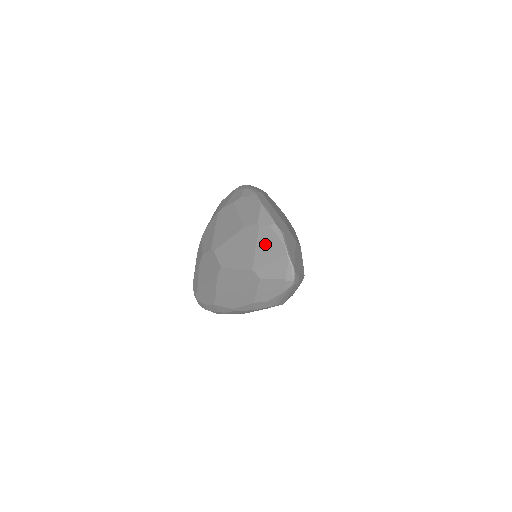
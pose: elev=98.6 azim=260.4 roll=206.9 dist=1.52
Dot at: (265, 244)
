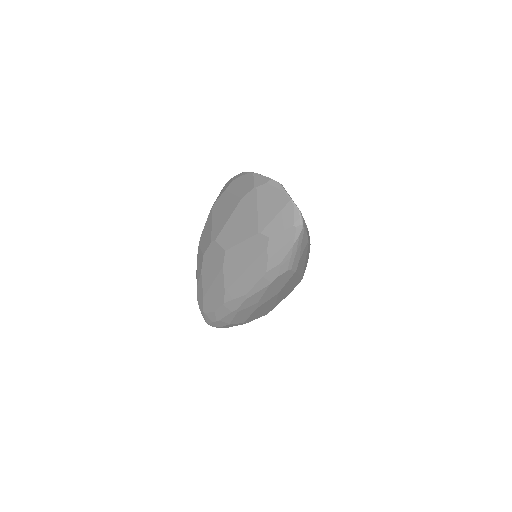
Dot at: (266, 202)
